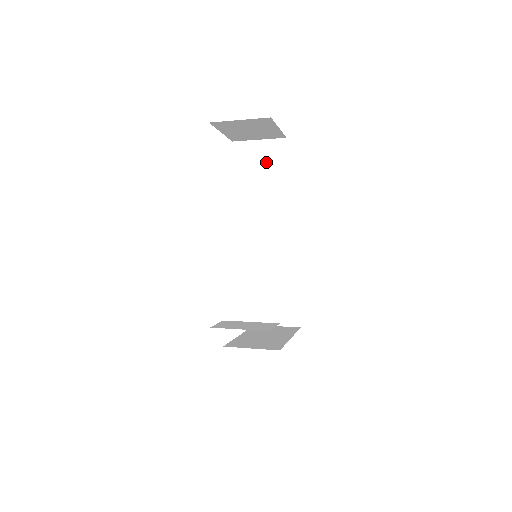
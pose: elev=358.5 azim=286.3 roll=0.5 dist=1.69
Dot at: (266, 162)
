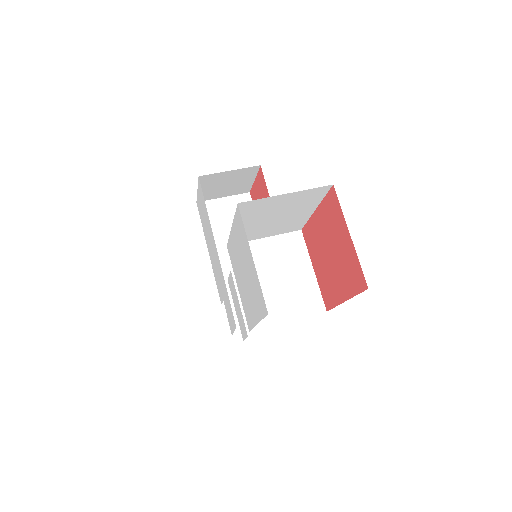
Dot at: (291, 207)
